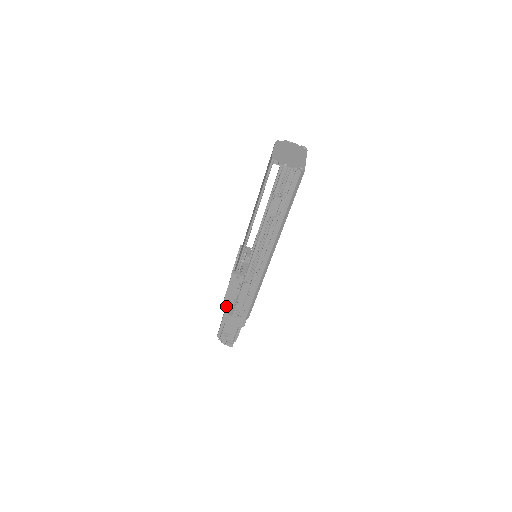
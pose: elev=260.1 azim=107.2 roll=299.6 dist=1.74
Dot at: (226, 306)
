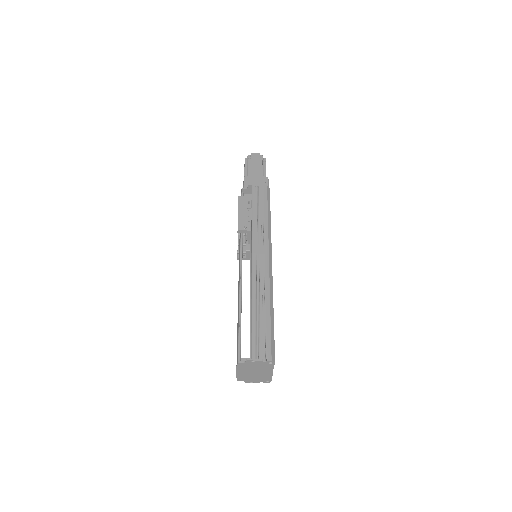
Dot at: occluded
